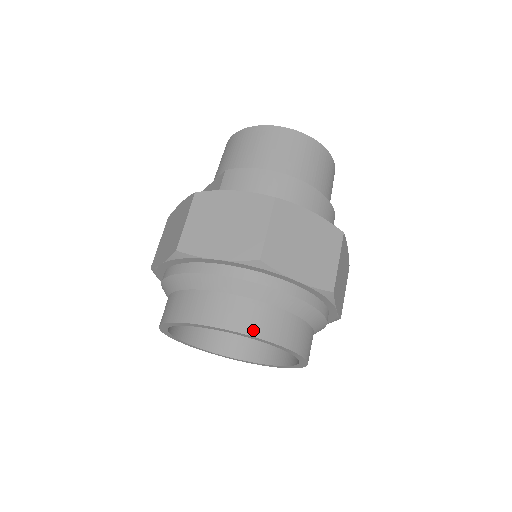
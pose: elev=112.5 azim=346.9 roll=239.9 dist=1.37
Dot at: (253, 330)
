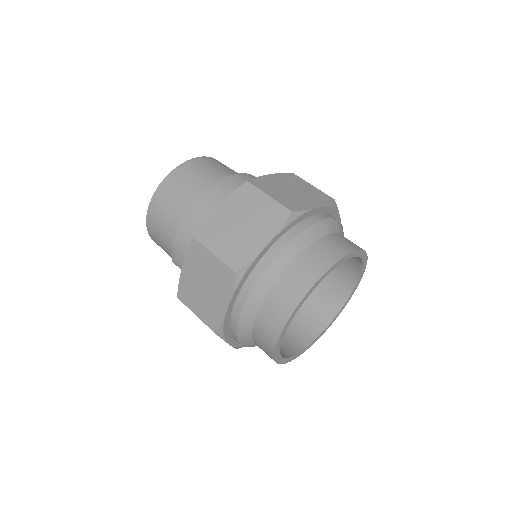
Dot at: (296, 298)
